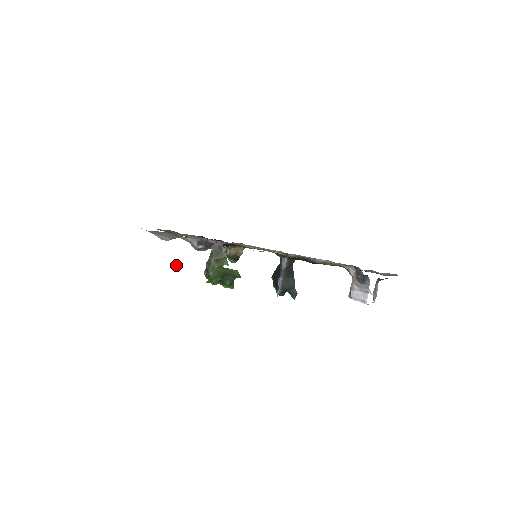
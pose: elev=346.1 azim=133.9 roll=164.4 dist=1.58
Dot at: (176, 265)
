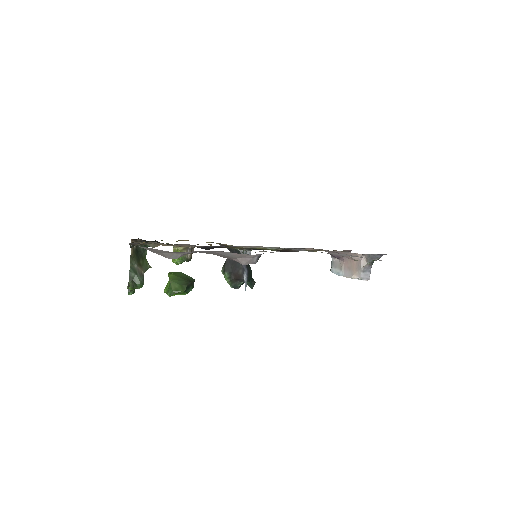
Dot at: (128, 284)
